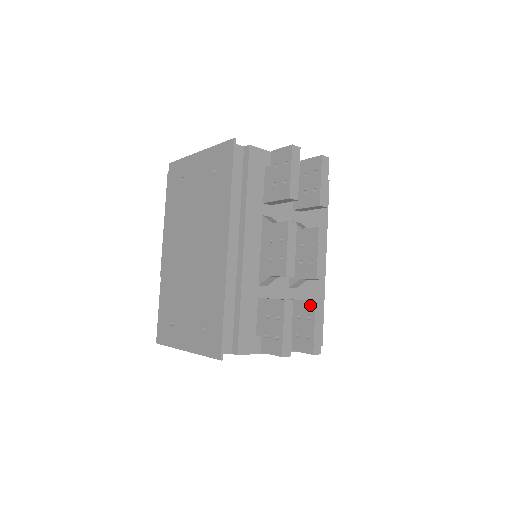
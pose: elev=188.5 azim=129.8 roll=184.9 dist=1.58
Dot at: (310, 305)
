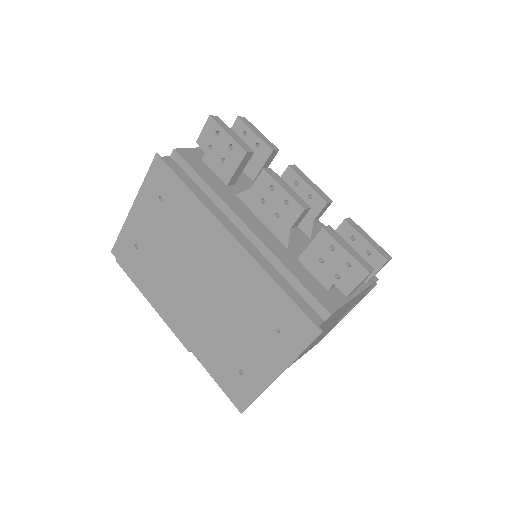
Dot at: (343, 228)
